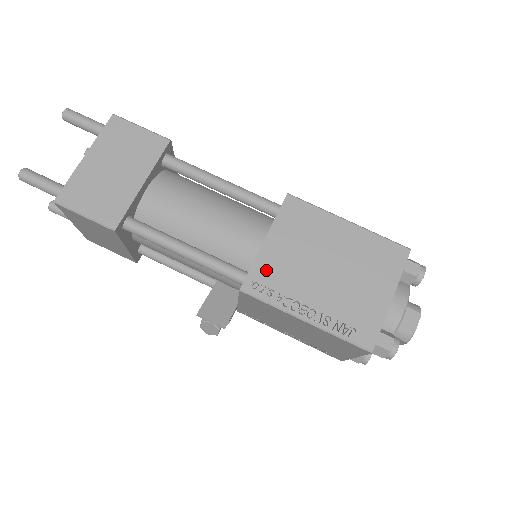
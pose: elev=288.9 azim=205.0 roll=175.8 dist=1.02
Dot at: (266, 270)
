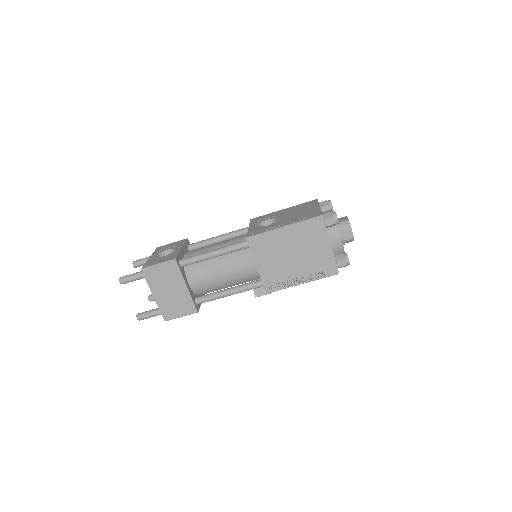
Dot at: (269, 278)
